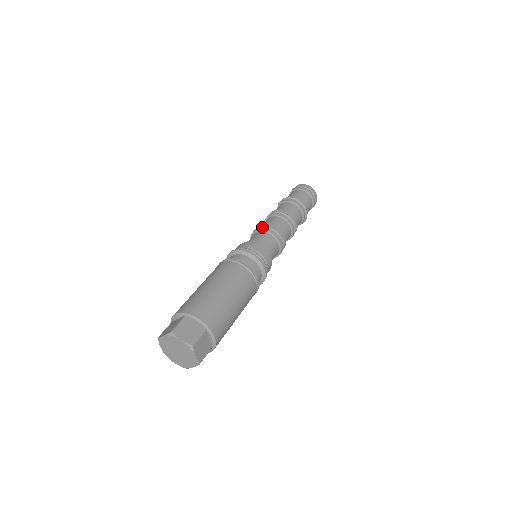
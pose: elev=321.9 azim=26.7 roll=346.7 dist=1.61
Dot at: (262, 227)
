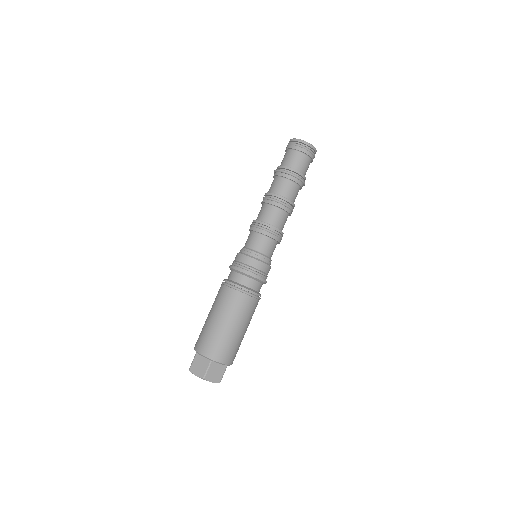
Dot at: (265, 231)
